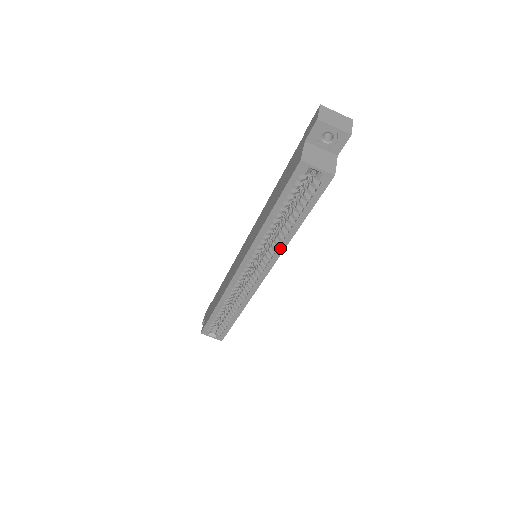
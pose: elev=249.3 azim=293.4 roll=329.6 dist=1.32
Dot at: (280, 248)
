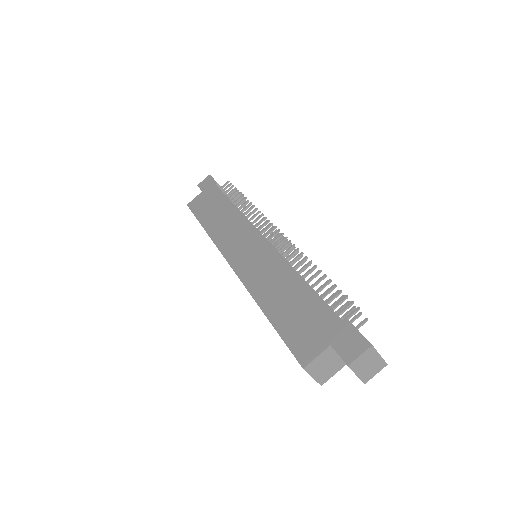
Dot at: occluded
